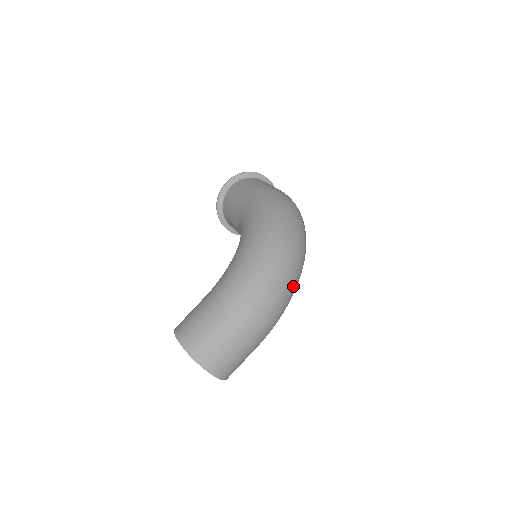
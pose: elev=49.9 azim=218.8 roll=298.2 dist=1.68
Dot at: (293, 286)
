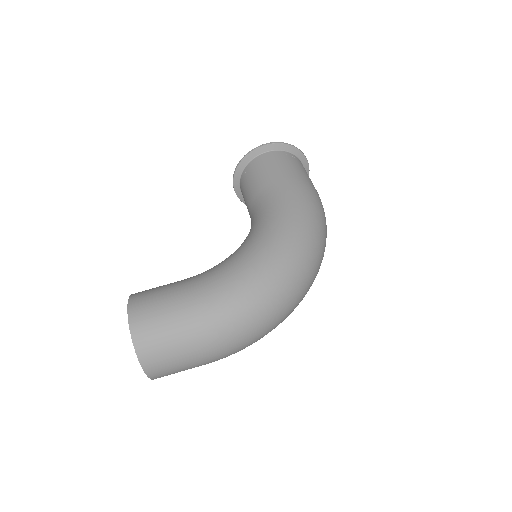
Dot at: (281, 322)
